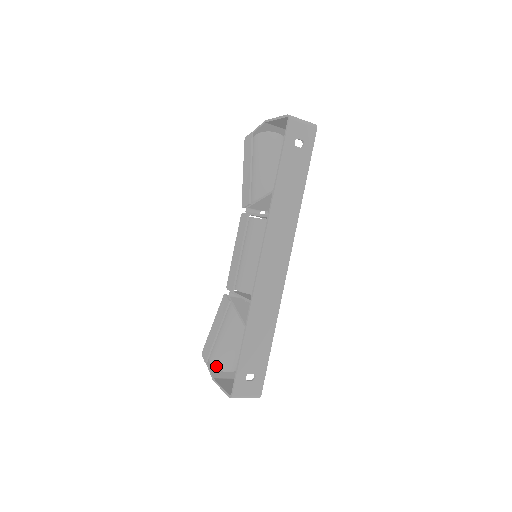
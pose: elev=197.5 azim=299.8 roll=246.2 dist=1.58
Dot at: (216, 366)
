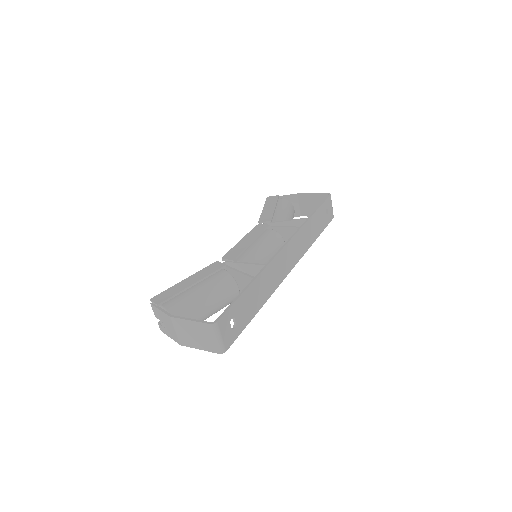
Dot at: (171, 312)
